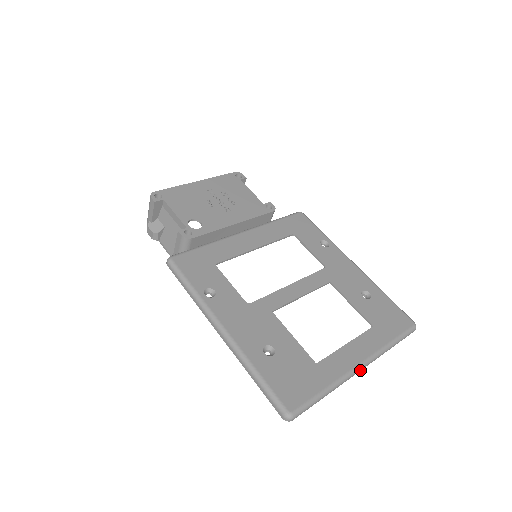
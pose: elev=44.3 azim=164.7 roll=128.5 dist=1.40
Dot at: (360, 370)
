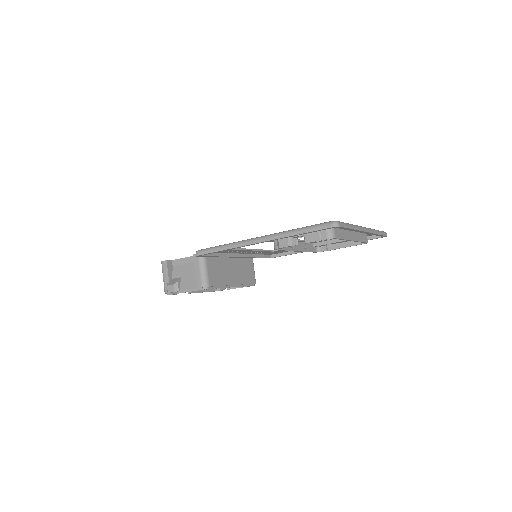
Dot at: (366, 231)
